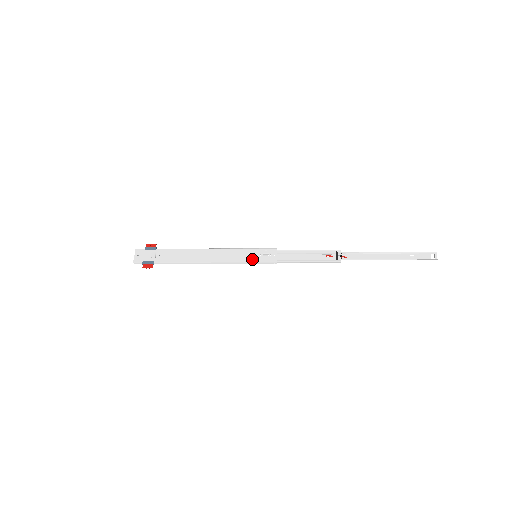
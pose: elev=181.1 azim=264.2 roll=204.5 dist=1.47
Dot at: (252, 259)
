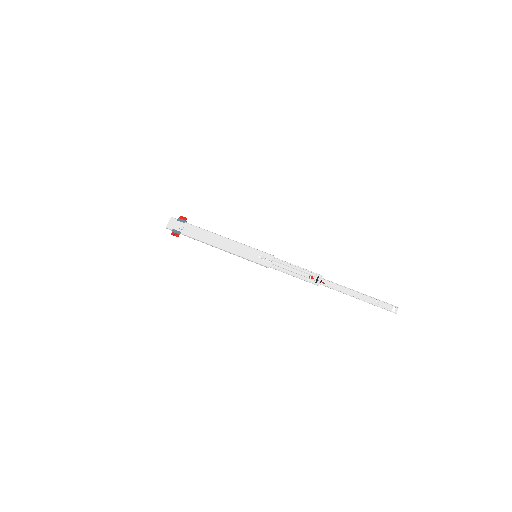
Dot at: (252, 258)
